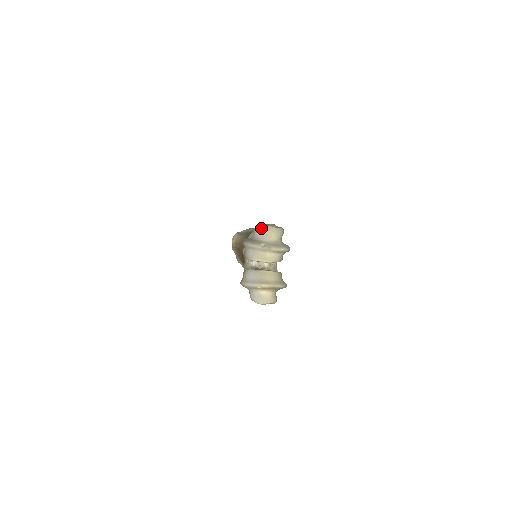
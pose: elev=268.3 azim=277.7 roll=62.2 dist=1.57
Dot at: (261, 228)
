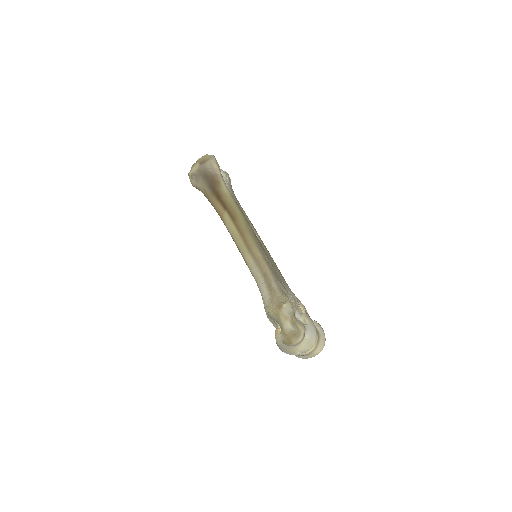
Dot at: occluded
